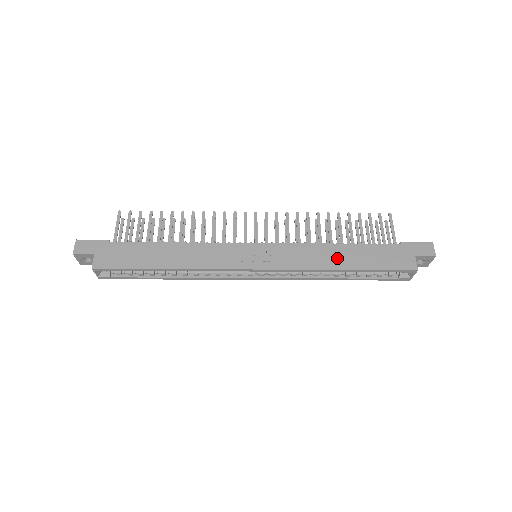
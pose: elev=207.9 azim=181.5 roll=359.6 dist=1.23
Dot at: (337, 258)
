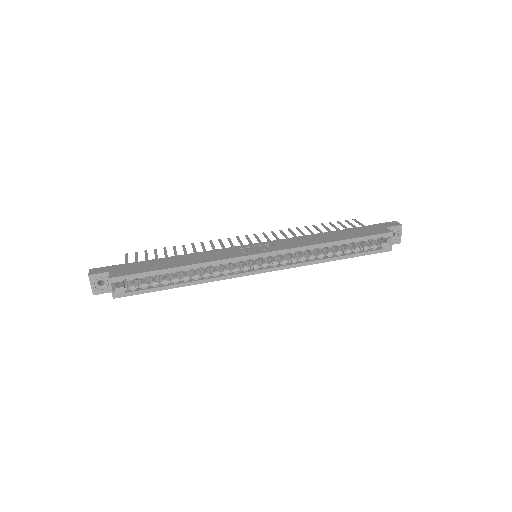
Dot at: (325, 238)
